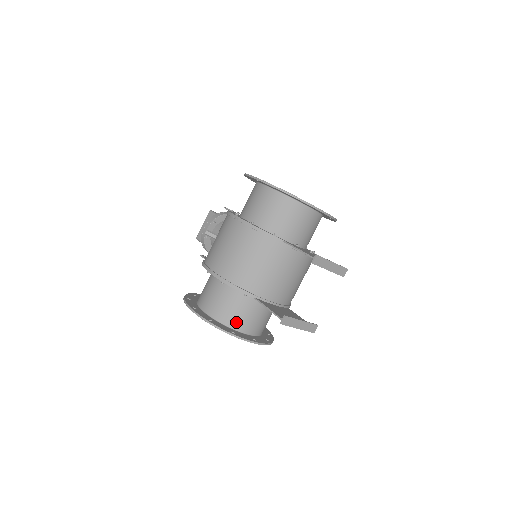
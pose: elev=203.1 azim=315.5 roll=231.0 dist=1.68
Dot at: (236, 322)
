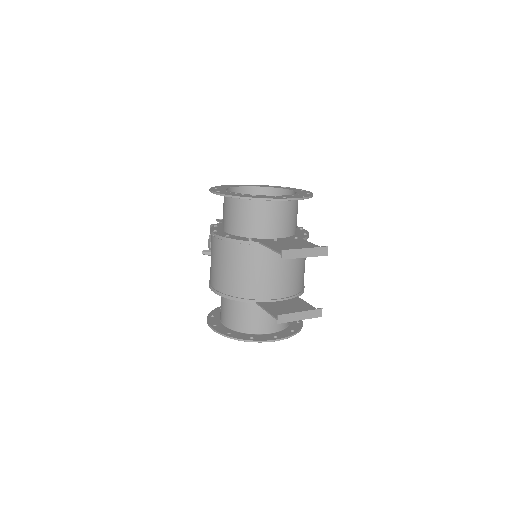
Dot at: (253, 327)
